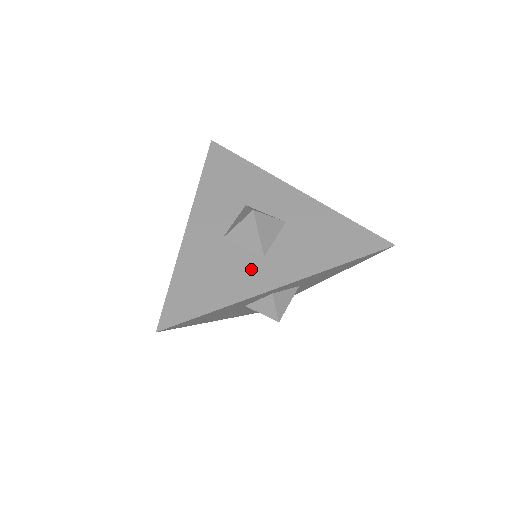
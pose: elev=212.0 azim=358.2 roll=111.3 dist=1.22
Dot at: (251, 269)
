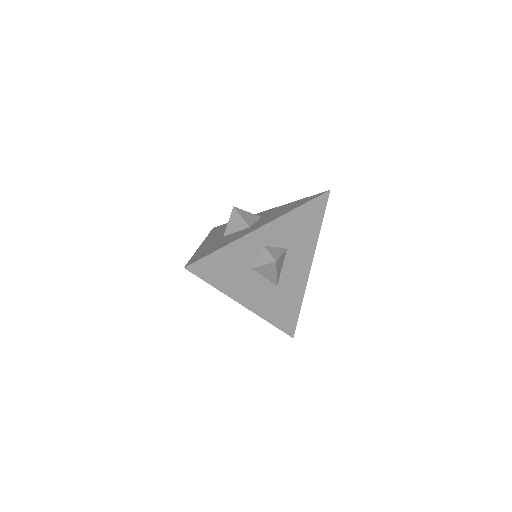
Dot at: (242, 232)
